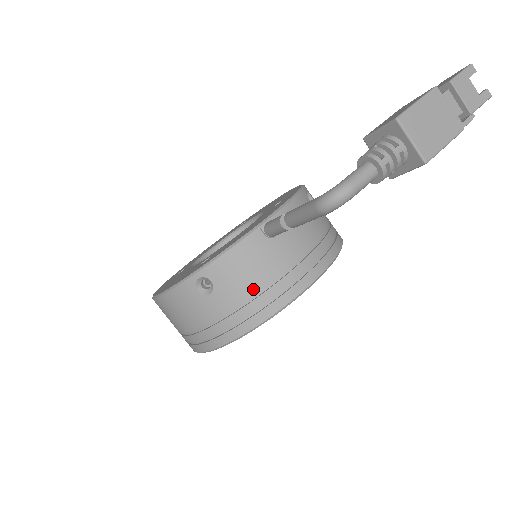
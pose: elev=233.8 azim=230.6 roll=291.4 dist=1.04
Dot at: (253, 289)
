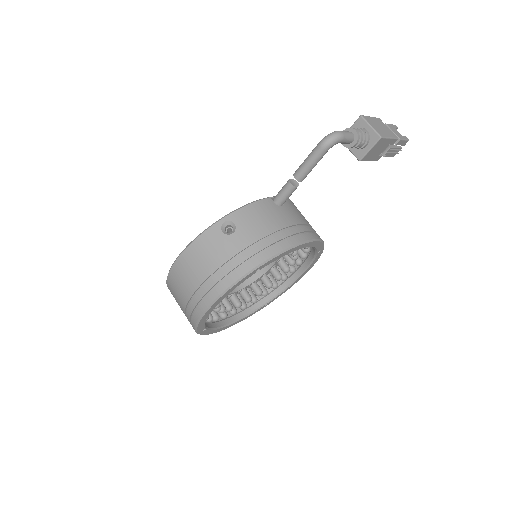
Dot at: (267, 231)
